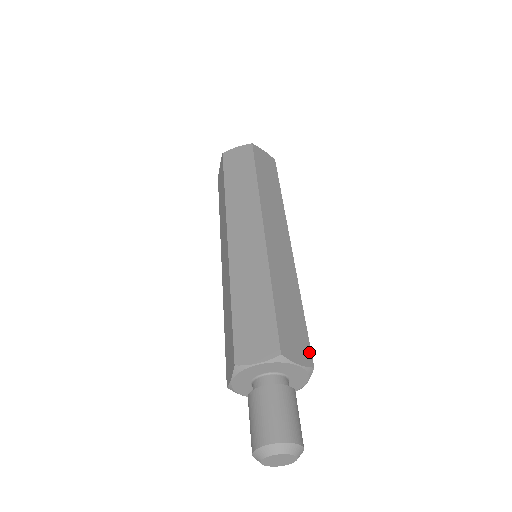
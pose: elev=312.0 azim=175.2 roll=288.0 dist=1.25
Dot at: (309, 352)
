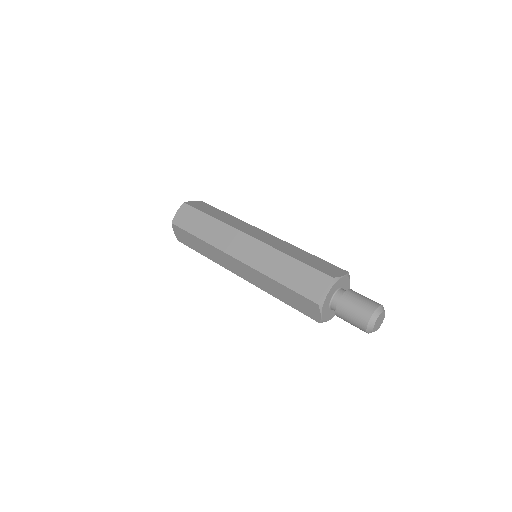
Dot at: (339, 268)
